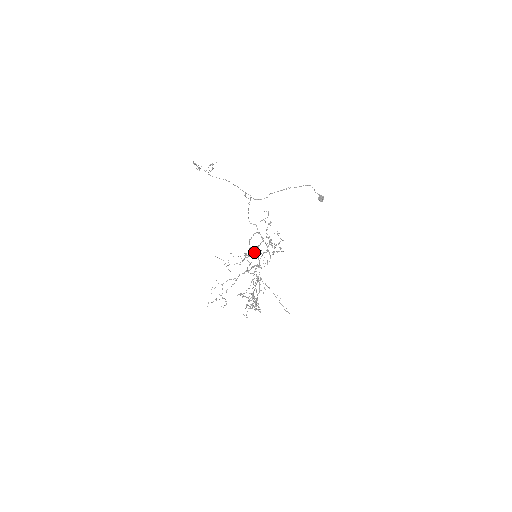
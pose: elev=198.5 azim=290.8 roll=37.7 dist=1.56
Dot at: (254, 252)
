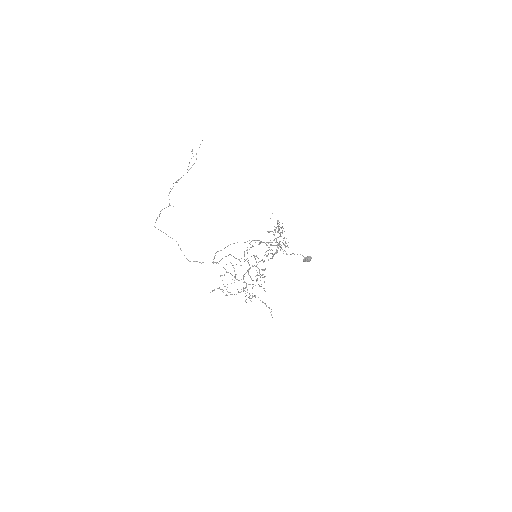
Dot at: occluded
